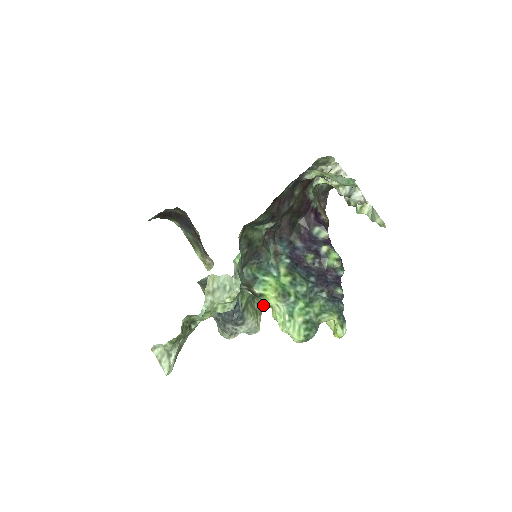
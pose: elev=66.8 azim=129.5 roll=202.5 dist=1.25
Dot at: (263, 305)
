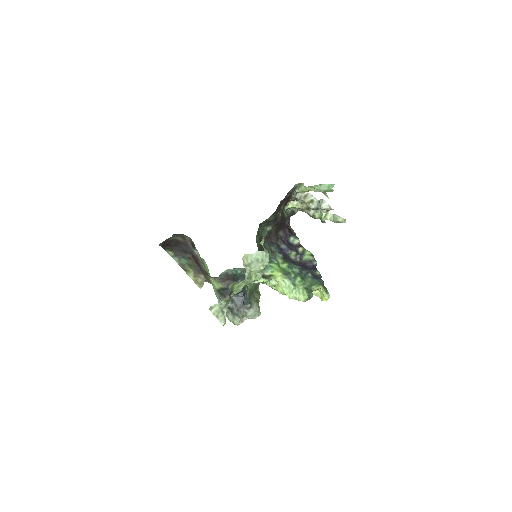
Dot at: (259, 297)
